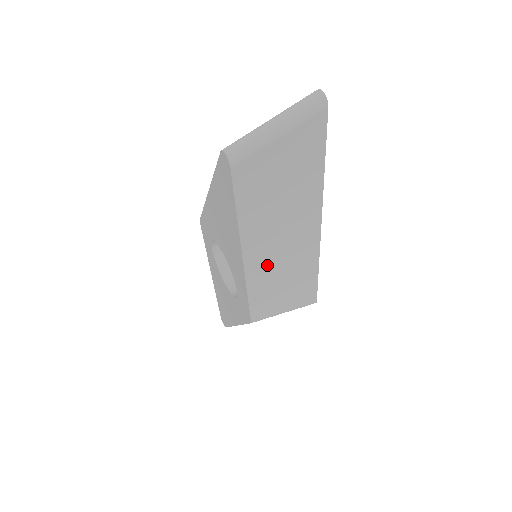
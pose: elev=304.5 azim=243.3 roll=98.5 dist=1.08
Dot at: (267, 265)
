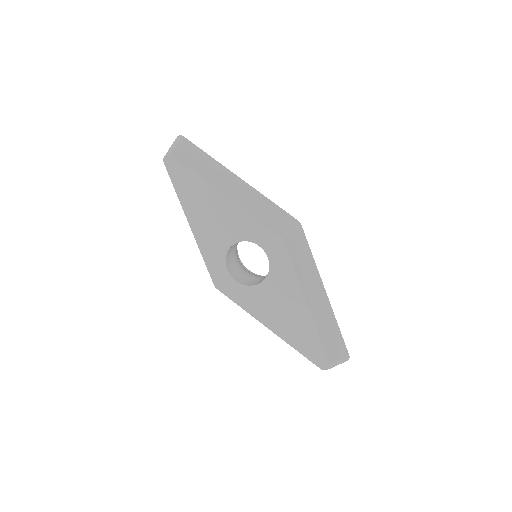
Dot at: (242, 199)
